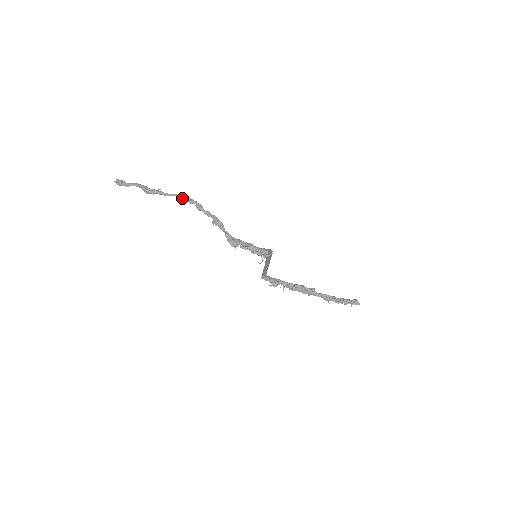
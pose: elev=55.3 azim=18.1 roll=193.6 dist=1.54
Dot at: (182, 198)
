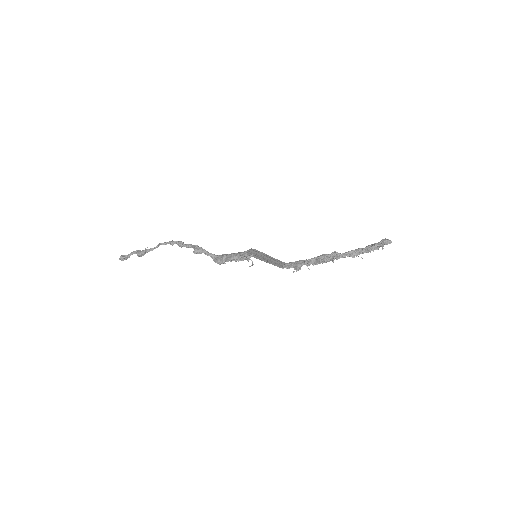
Dot at: (165, 244)
